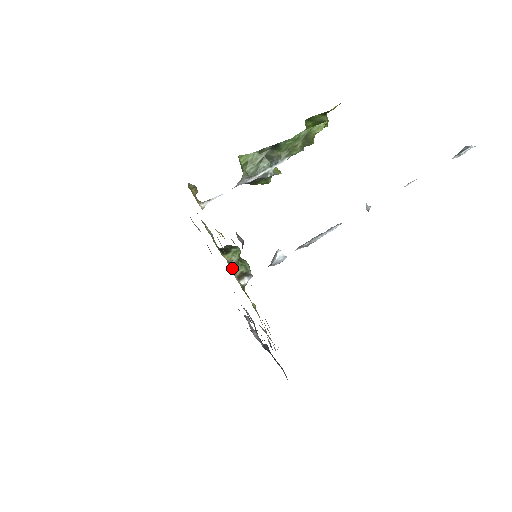
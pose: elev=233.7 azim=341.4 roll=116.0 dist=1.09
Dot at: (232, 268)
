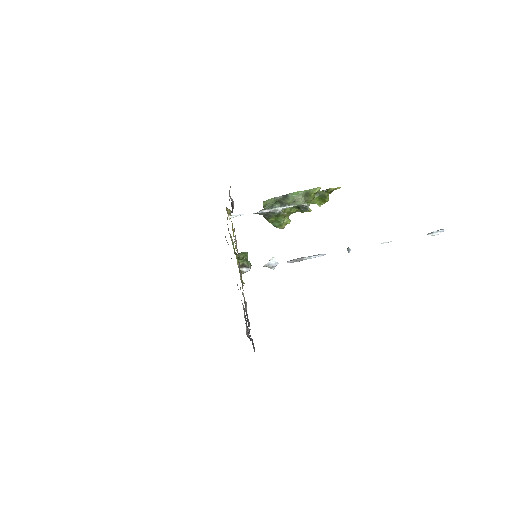
Dot at: (238, 260)
